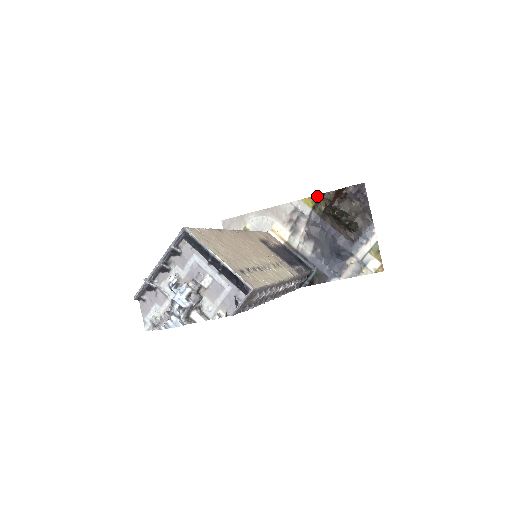
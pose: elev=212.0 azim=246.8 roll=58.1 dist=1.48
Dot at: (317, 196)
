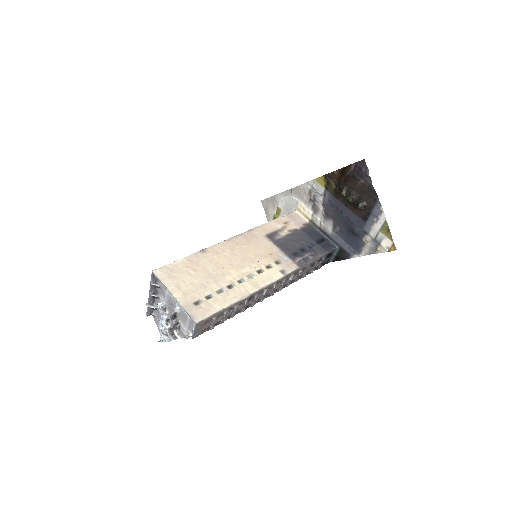
Dot at: (325, 176)
